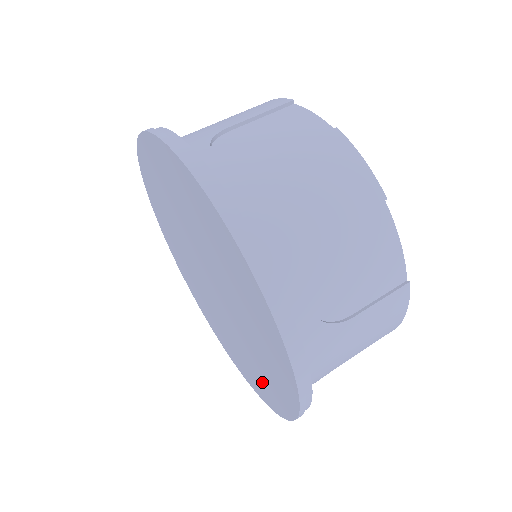
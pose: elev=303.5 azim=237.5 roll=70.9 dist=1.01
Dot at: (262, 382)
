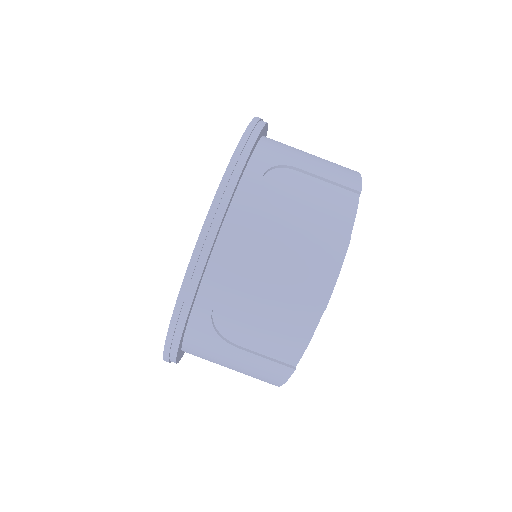
Dot at: occluded
